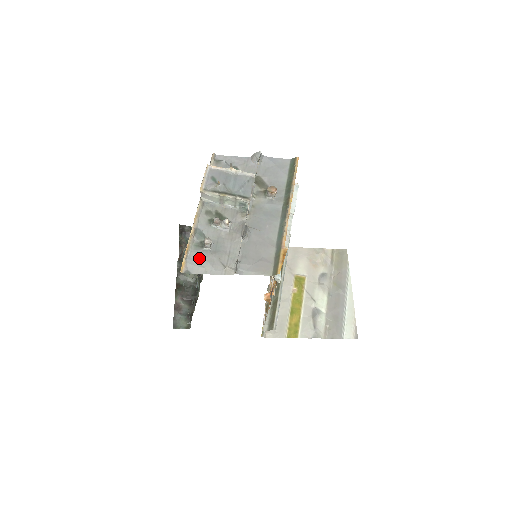
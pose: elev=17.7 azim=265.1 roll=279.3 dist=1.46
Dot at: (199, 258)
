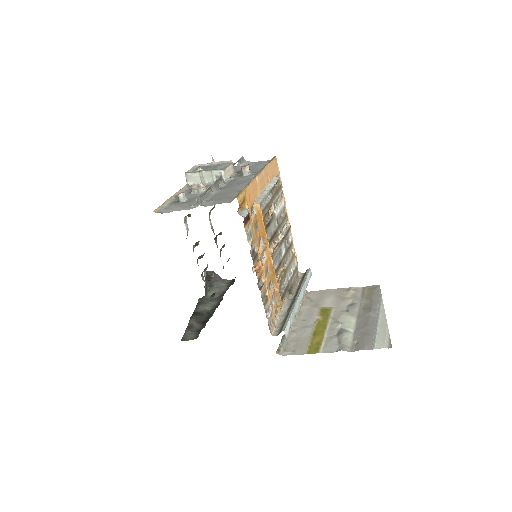
Dot at: (173, 206)
